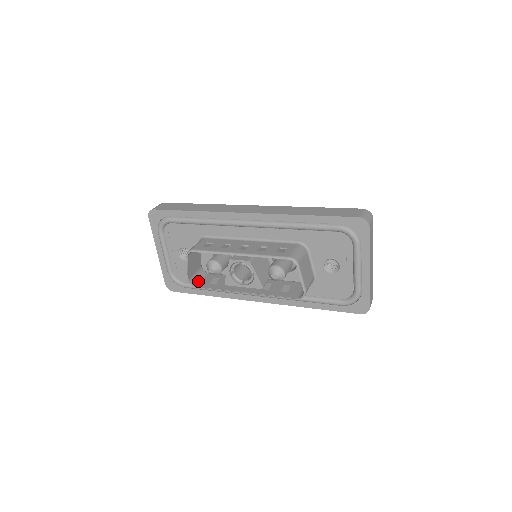
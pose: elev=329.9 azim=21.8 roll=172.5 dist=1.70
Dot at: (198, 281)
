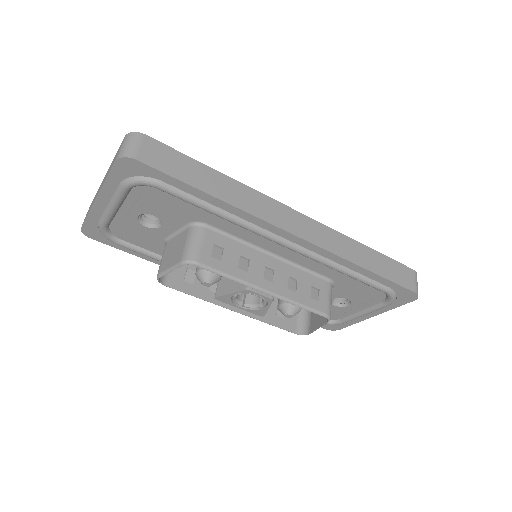
Dot at: occluded
